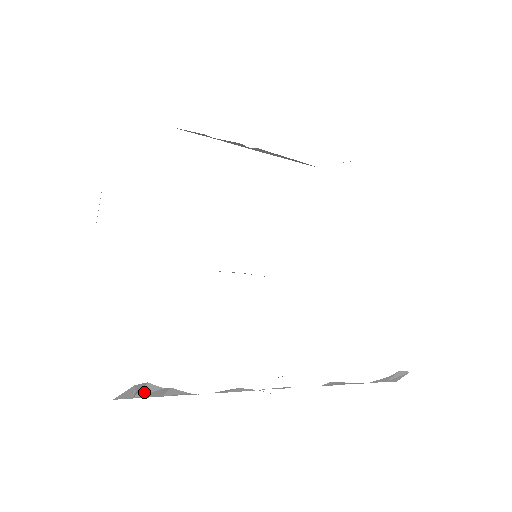
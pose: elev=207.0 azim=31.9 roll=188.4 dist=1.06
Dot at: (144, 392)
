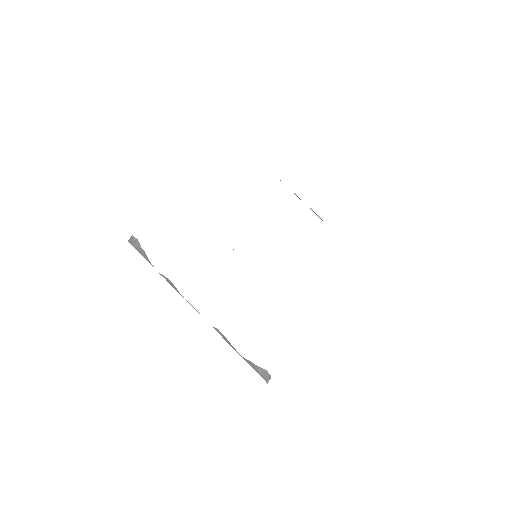
Dot at: (137, 245)
